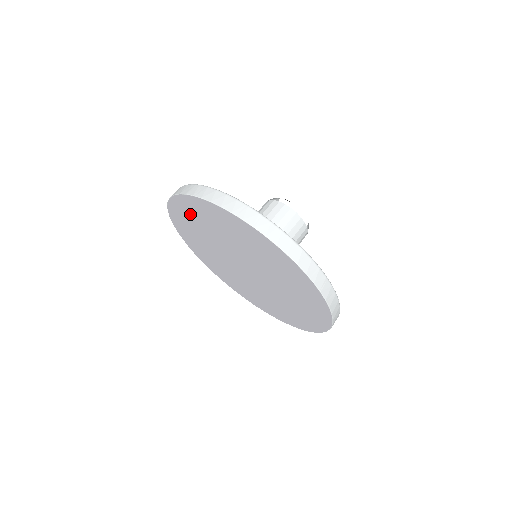
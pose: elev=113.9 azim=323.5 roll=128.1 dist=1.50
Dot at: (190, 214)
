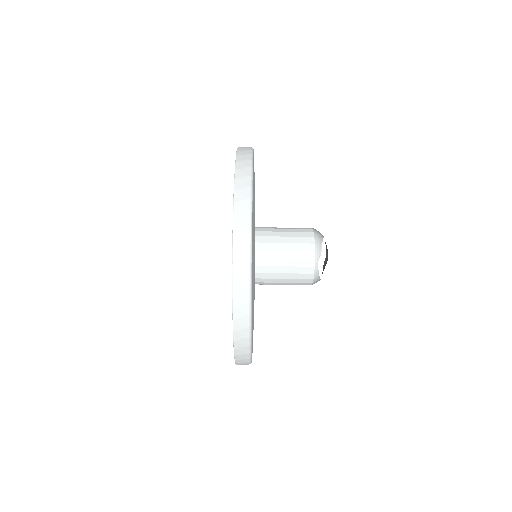
Dot at: occluded
